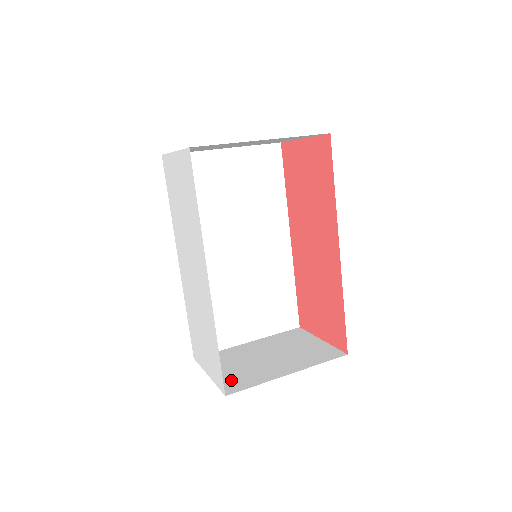
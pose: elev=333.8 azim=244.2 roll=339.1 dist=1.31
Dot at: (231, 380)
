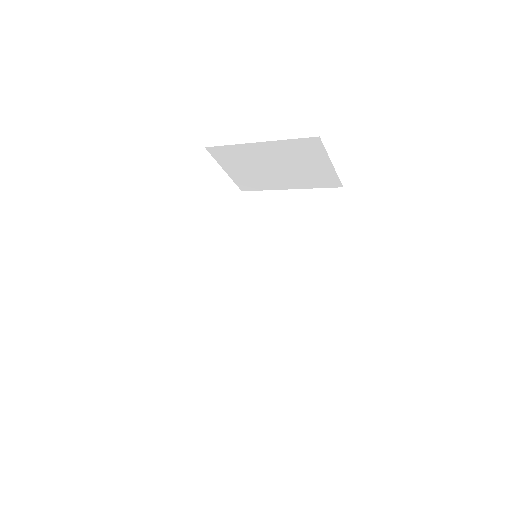
Dot at: occluded
